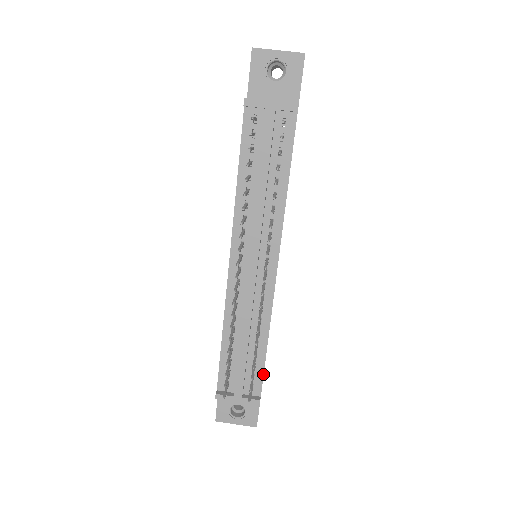
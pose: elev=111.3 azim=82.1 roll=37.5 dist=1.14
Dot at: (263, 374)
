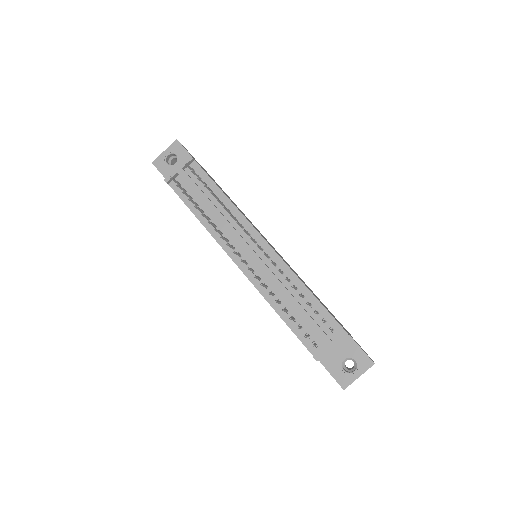
Dot at: (328, 312)
